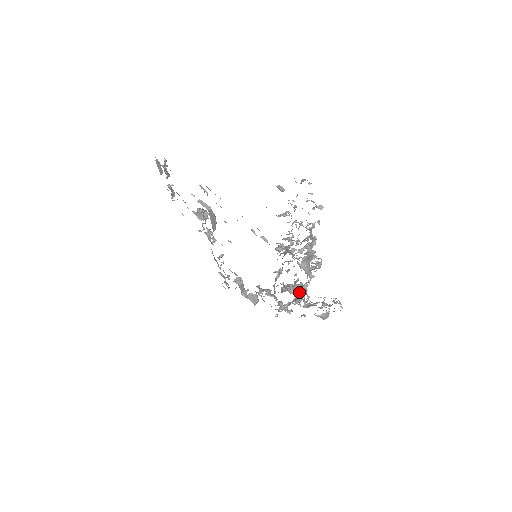
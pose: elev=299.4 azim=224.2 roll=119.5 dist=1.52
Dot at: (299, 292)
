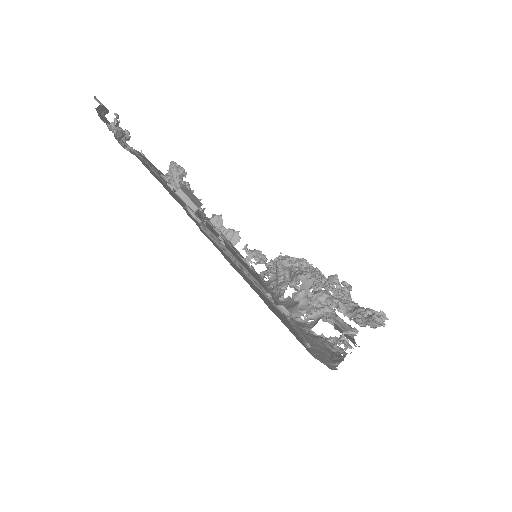
Dot at: occluded
